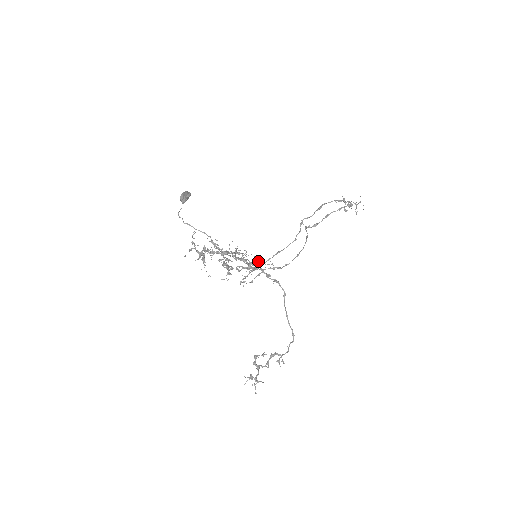
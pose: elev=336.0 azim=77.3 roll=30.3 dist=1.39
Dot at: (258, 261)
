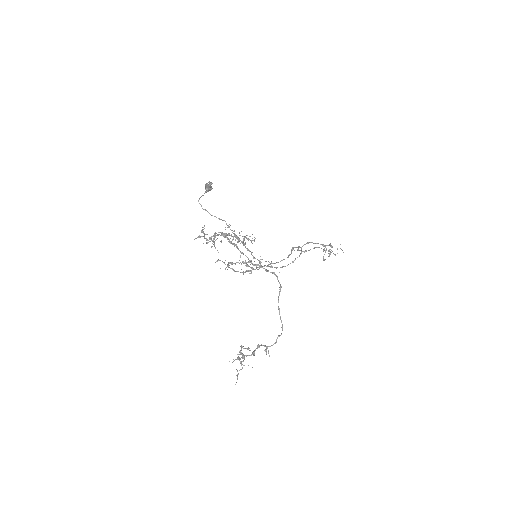
Dot at: (260, 256)
